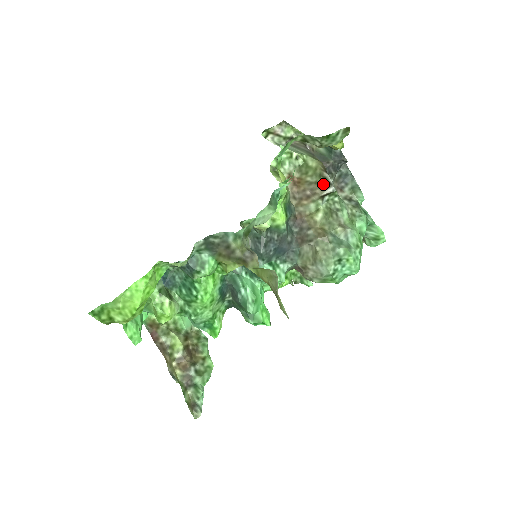
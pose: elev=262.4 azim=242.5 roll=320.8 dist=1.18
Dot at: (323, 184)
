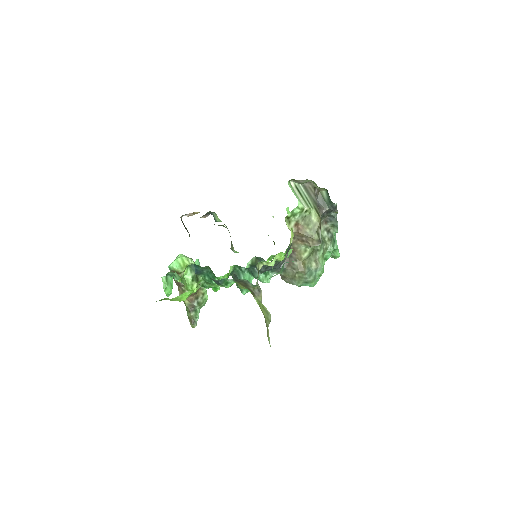
Dot at: (315, 240)
